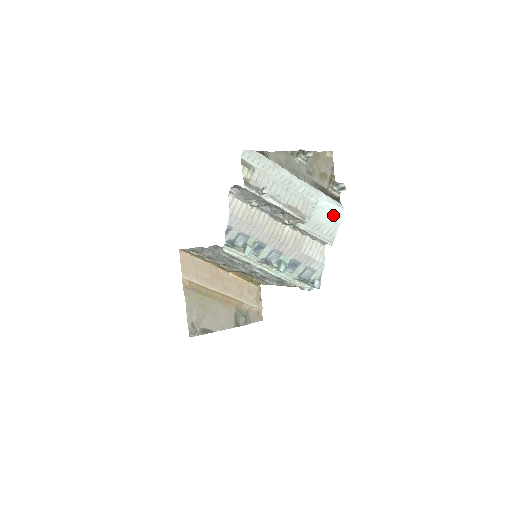
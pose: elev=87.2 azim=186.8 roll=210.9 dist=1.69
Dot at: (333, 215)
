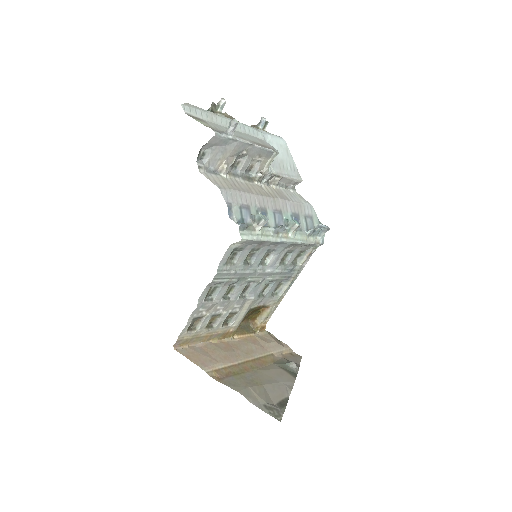
Dot at: (282, 147)
